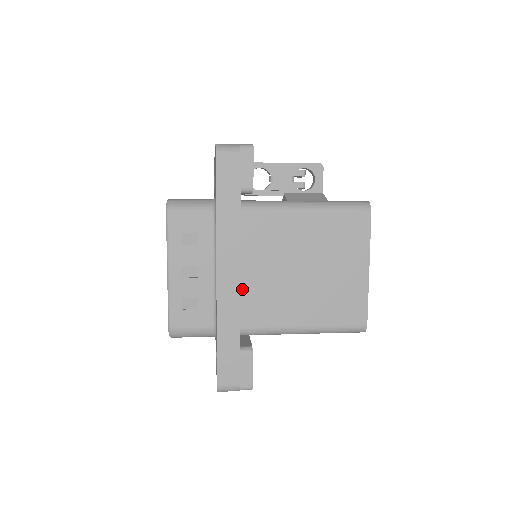
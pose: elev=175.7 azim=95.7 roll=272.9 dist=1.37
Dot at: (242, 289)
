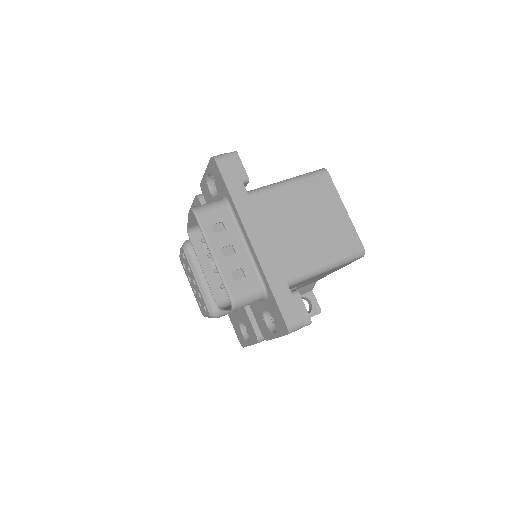
Dot at: occluded
